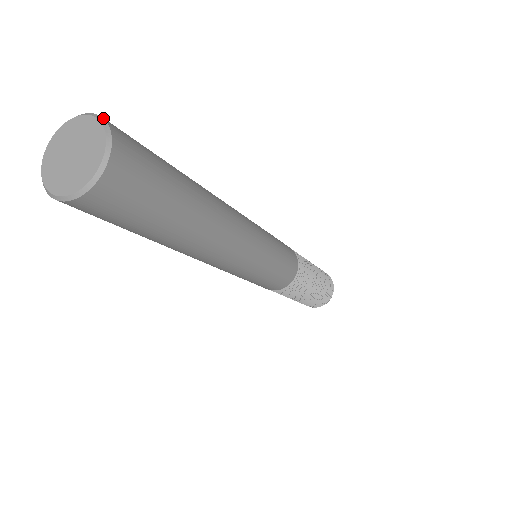
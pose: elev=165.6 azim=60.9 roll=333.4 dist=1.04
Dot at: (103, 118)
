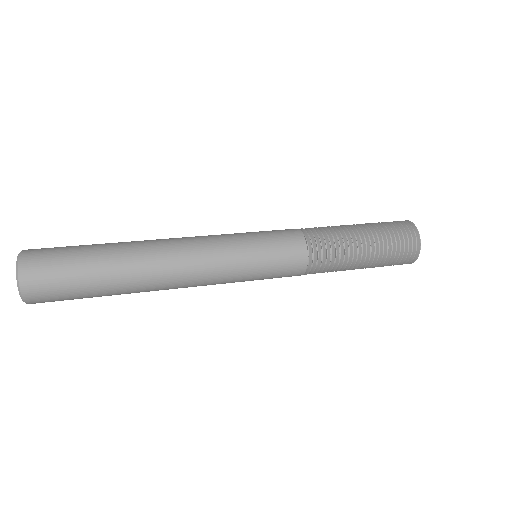
Dot at: (17, 270)
